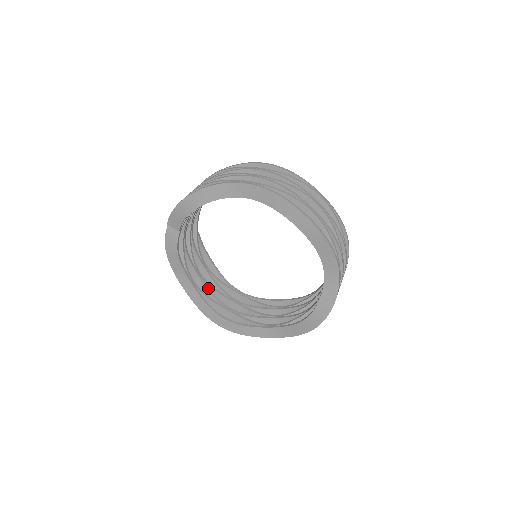
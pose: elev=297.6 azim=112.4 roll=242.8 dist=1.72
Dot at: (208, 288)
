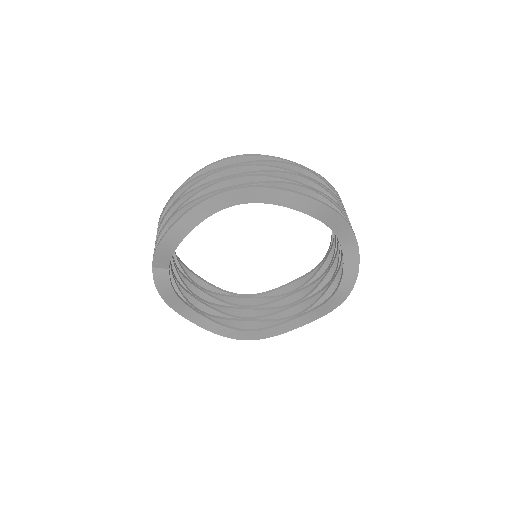
Dot at: (214, 308)
